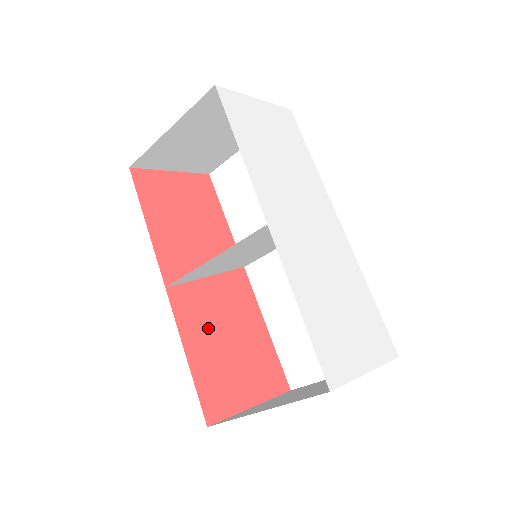
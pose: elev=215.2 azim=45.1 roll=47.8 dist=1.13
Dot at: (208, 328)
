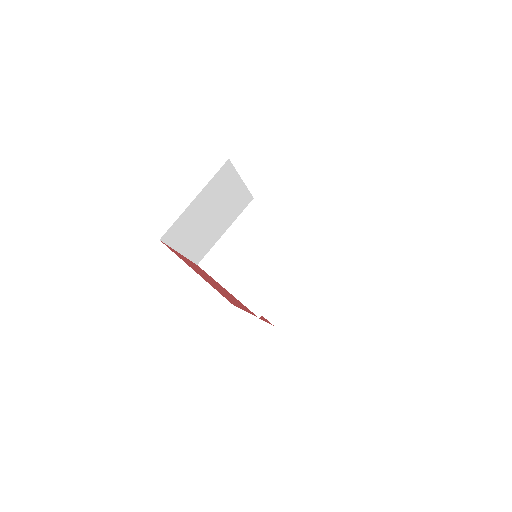
Dot at: (204, 273)
